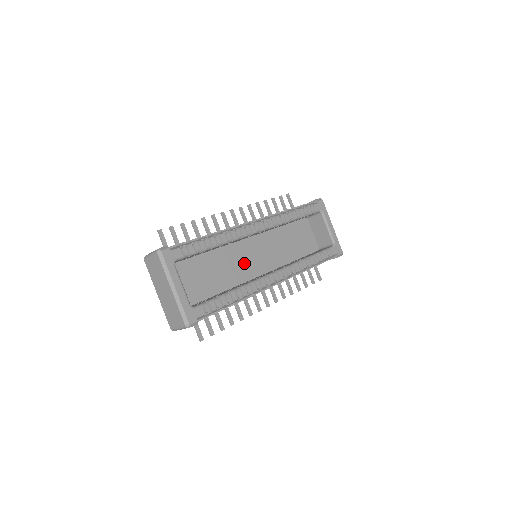
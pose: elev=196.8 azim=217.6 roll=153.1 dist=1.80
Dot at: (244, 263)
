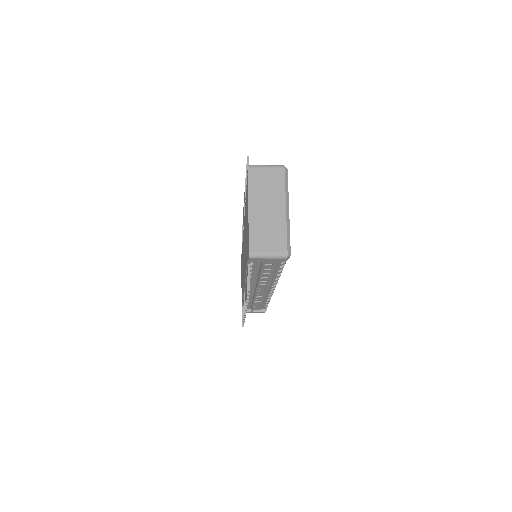
Dot at: occluded
